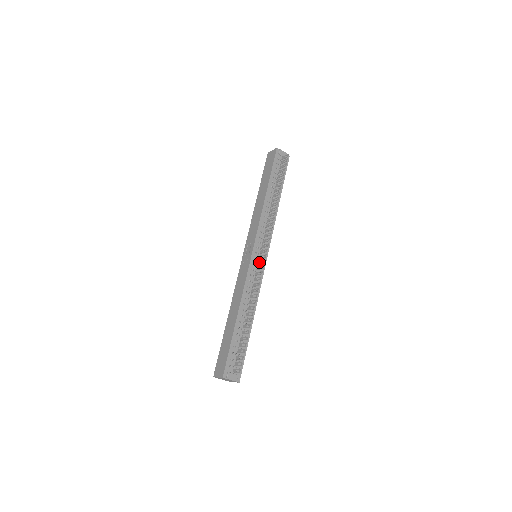
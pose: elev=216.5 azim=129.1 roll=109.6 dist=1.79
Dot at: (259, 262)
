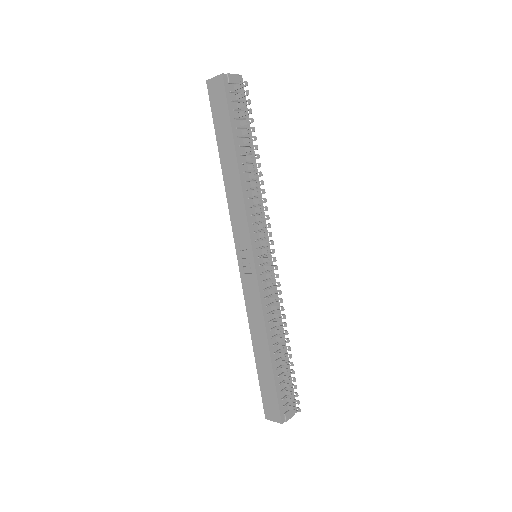
Dot at: (267, 268)
